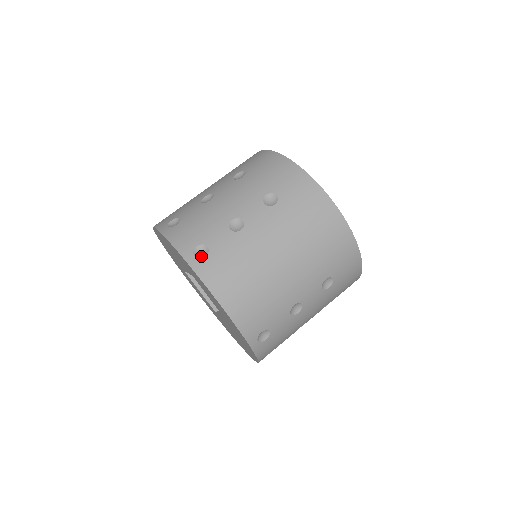
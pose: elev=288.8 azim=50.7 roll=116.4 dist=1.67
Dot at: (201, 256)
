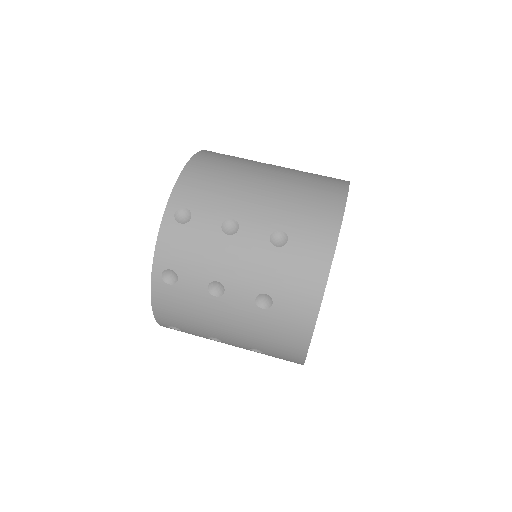
Dot at: occluded
